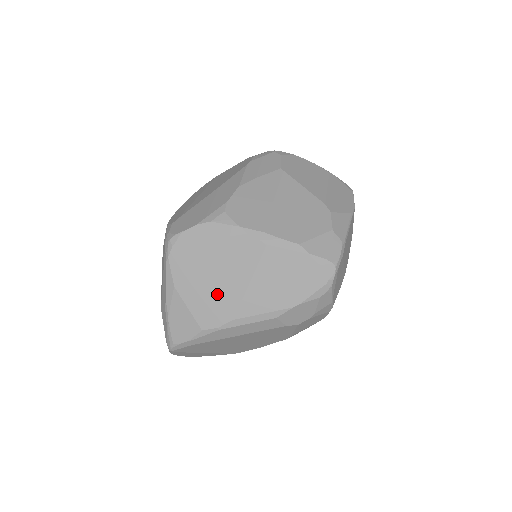
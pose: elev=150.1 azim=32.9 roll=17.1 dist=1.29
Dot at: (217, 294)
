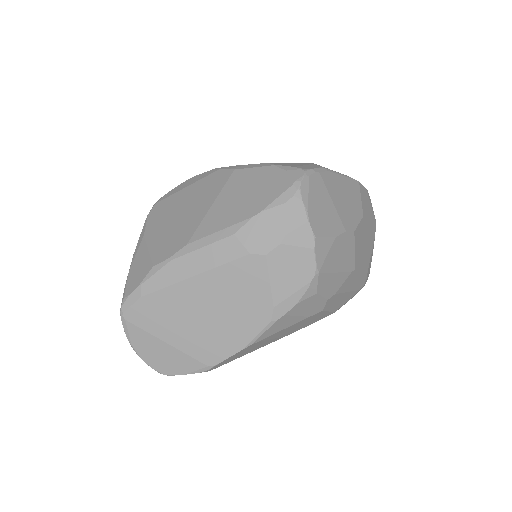
Dot at: (179, 227)
